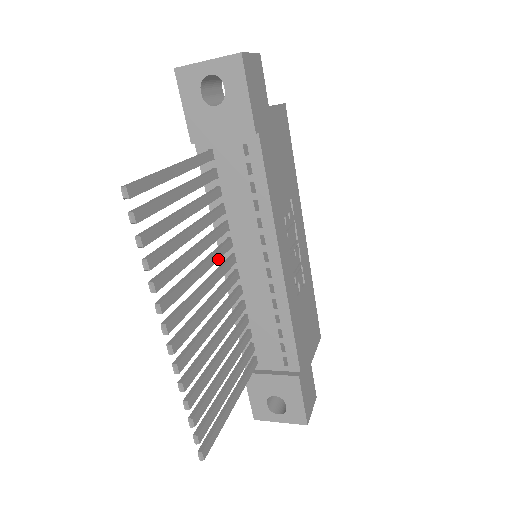
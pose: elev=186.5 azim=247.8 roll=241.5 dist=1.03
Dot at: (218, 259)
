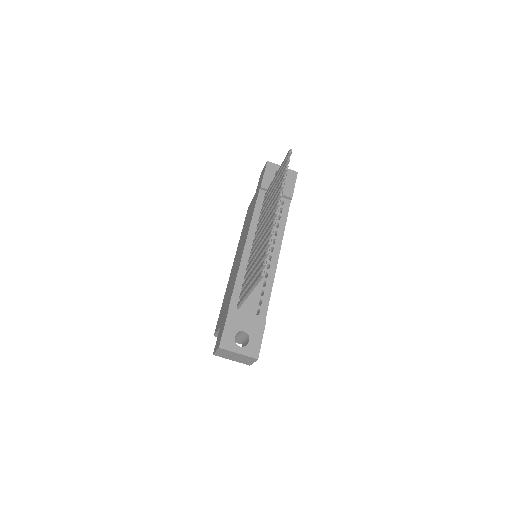
Dot at: occluded
